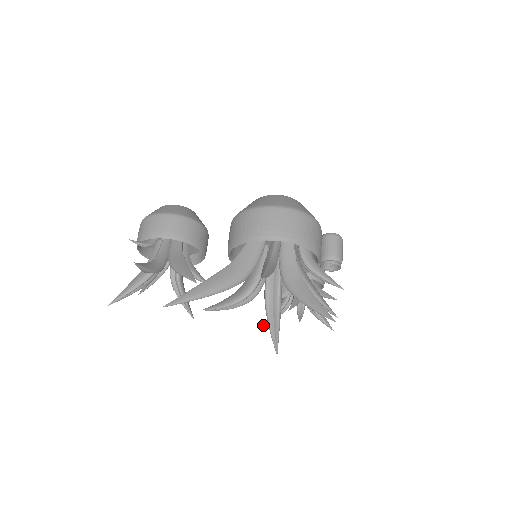
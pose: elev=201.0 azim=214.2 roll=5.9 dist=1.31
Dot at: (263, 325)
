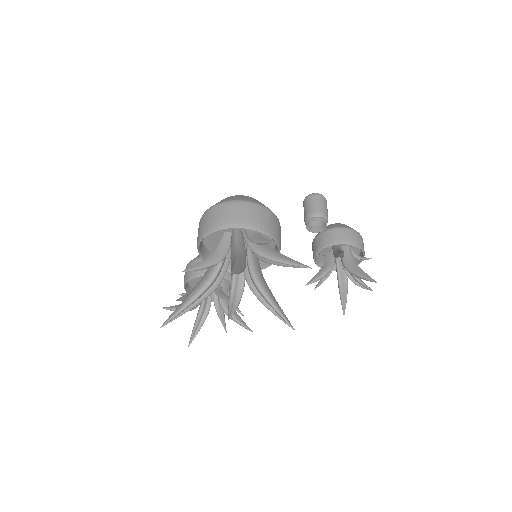
Dot at: occluded
